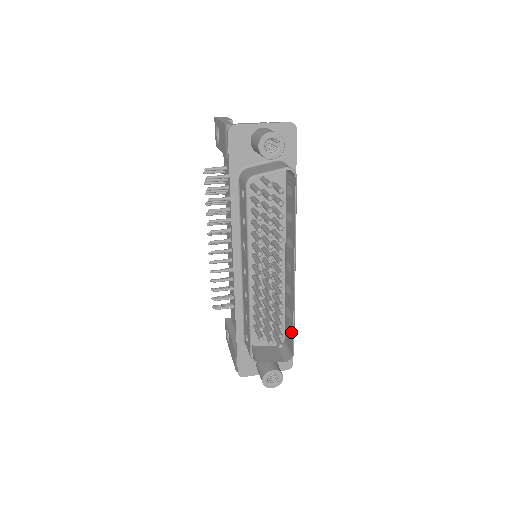
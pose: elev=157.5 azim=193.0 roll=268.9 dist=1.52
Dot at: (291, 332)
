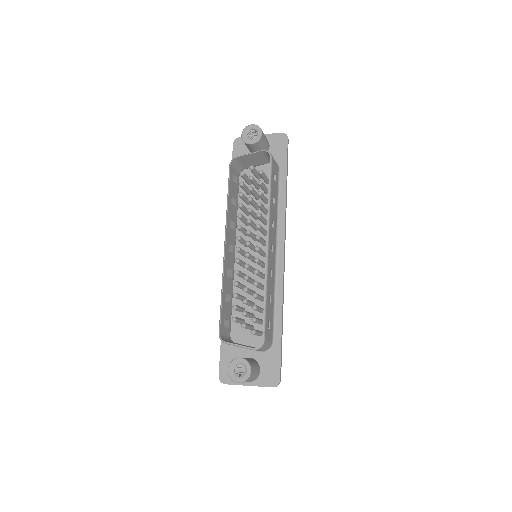
Dot at: (264, 315)
